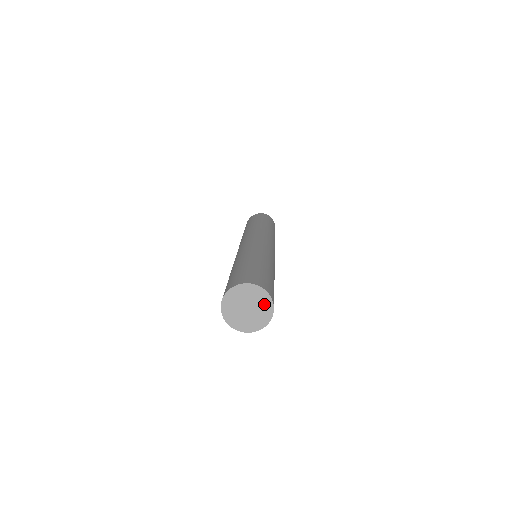
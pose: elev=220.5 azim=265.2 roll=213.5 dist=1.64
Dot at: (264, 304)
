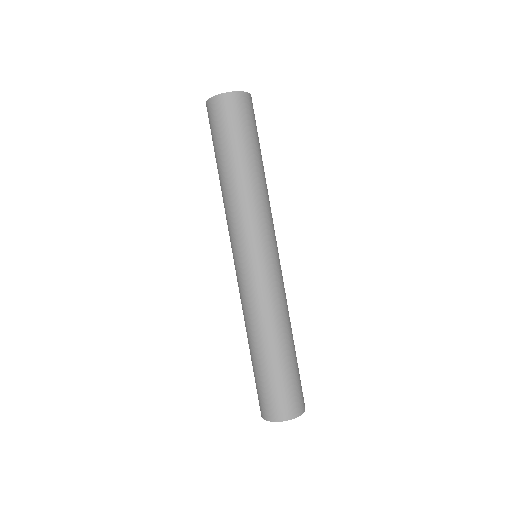
Dot at: occluded
